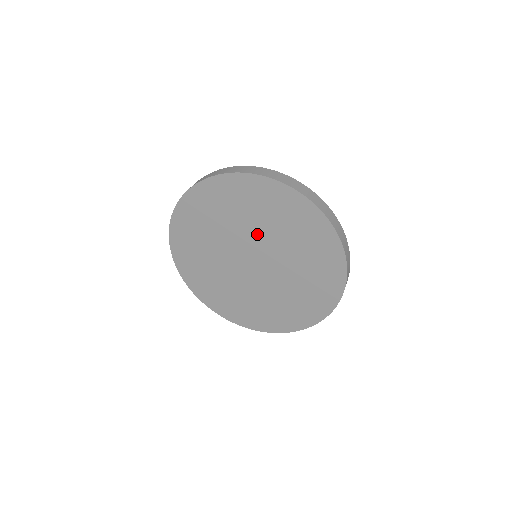
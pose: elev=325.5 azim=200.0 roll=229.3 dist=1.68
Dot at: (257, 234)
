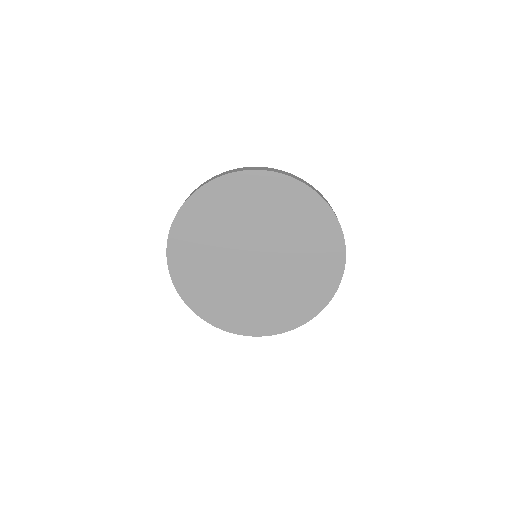
Dot at: (278, 238)
